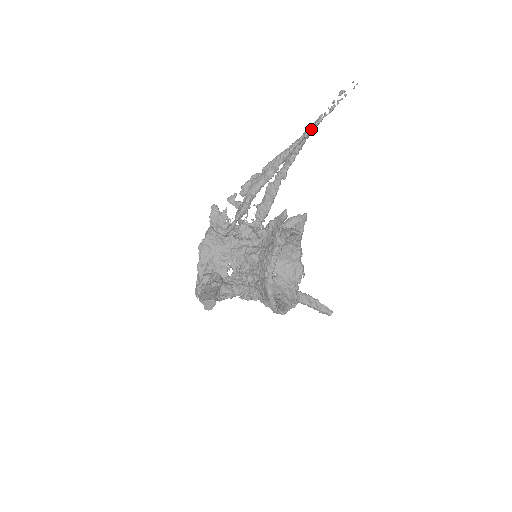
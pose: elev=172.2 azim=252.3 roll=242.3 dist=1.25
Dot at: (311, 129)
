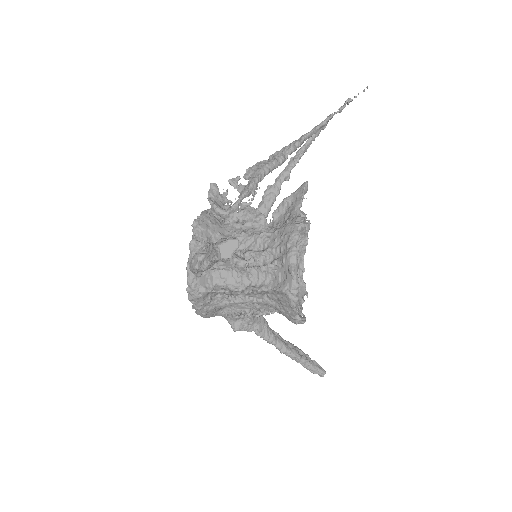
Dot at: (322, 123)
